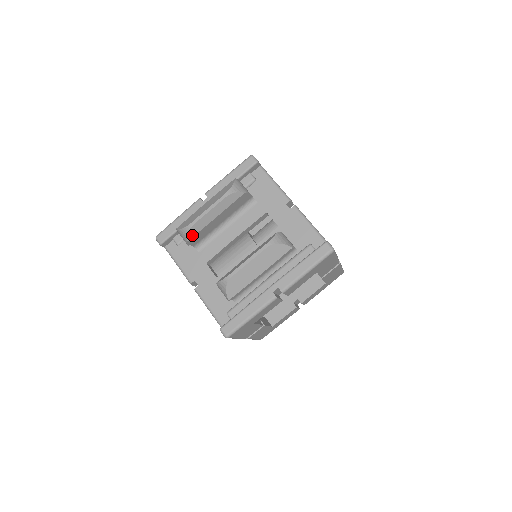
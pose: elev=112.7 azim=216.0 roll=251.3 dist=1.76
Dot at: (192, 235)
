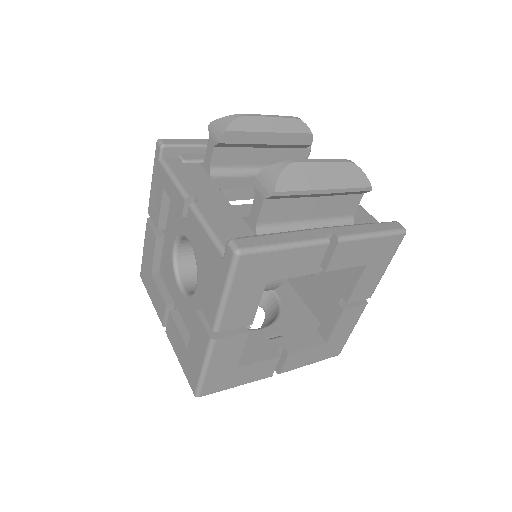
Dot at: (236, 128)
